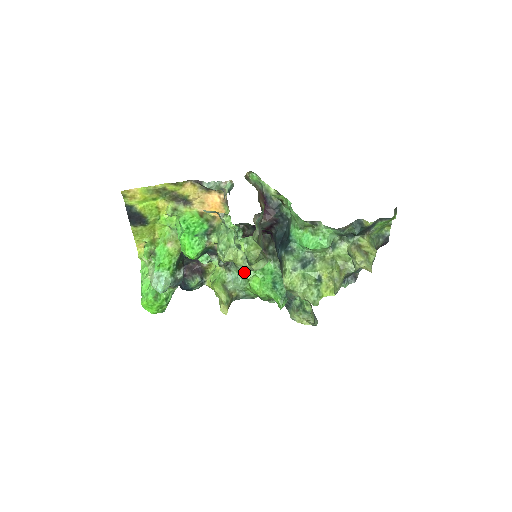
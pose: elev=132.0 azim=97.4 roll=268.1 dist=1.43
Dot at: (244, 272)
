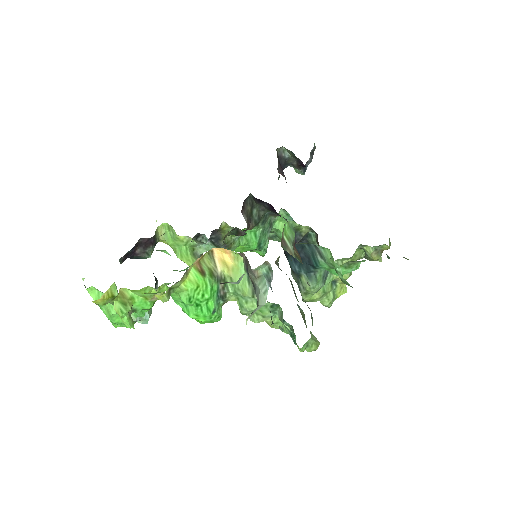
Dot at: occluded
